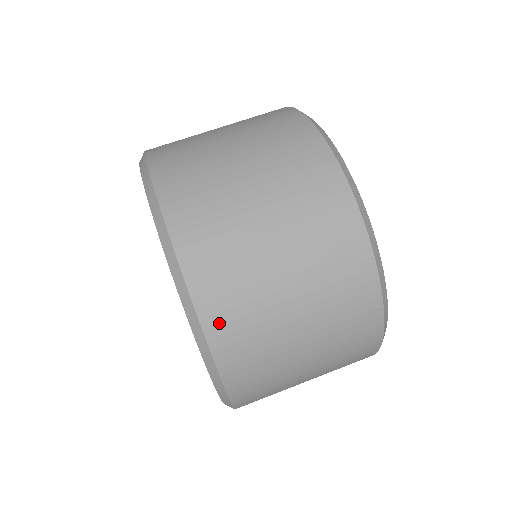
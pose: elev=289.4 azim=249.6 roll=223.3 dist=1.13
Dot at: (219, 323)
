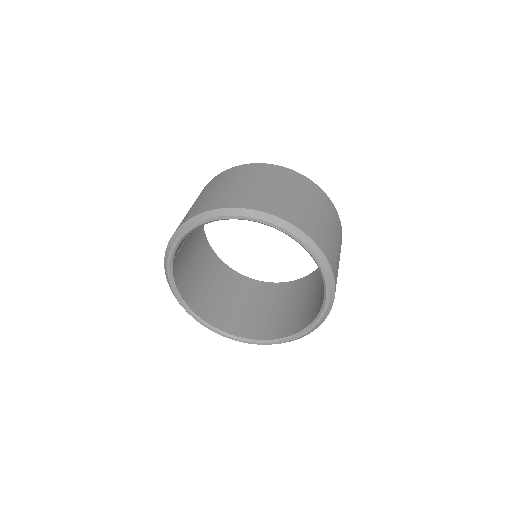
Dot at: occluded
